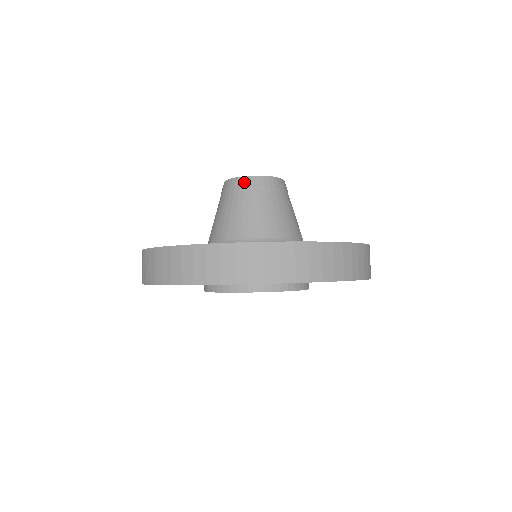
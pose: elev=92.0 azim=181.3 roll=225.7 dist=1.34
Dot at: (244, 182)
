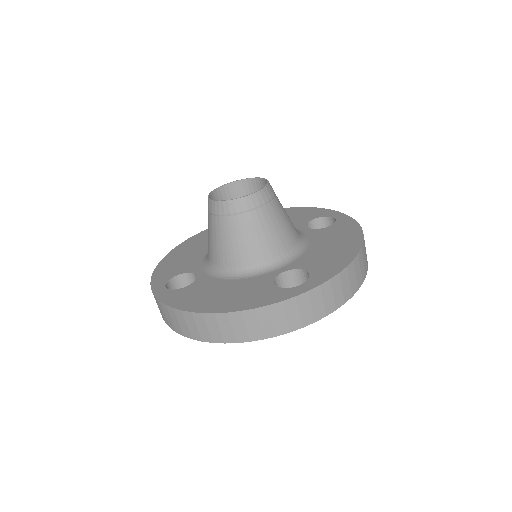
Dot at: (217, 208)
